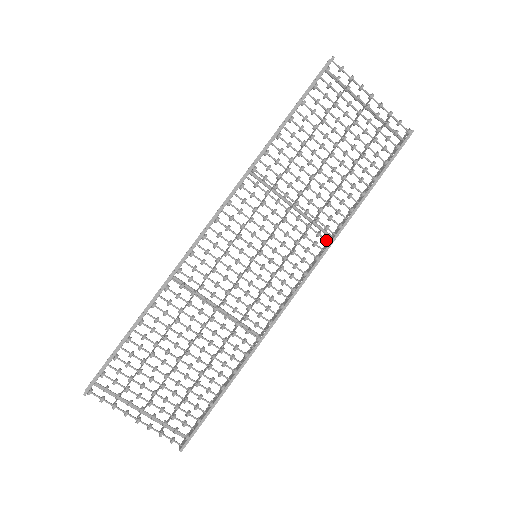
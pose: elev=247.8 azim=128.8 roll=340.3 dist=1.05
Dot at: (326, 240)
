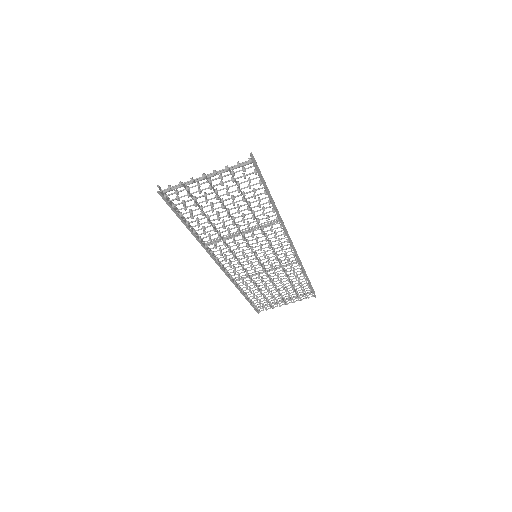
Dot at: occluded
